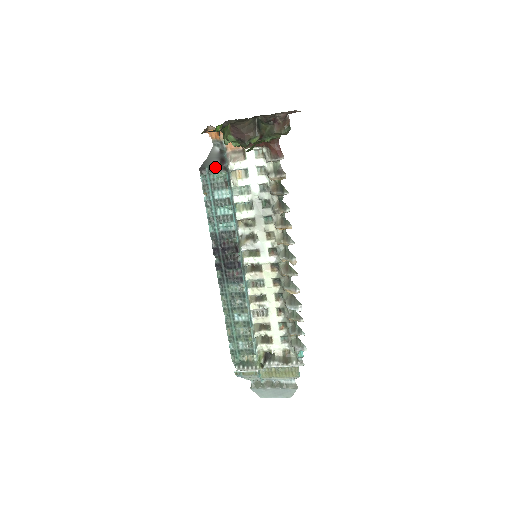
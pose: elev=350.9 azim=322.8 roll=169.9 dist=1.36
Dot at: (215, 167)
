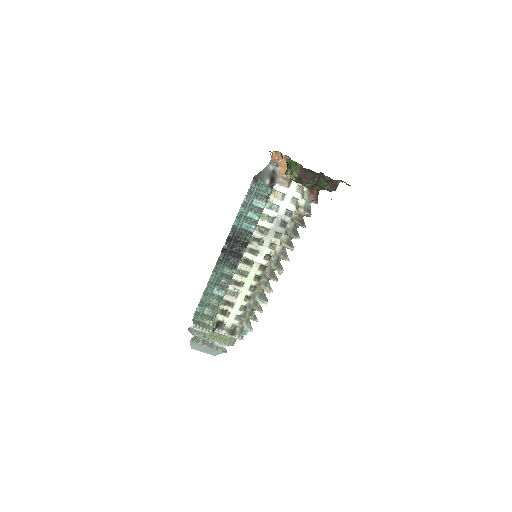
Dot at: (266, 182)
